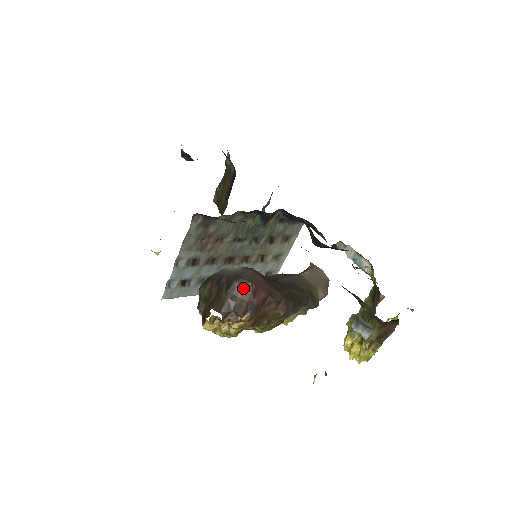
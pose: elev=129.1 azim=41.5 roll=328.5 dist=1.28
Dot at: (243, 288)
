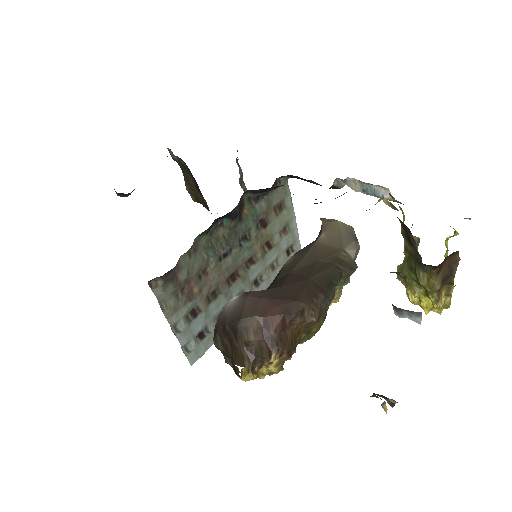
Dot at: (250, 328)
